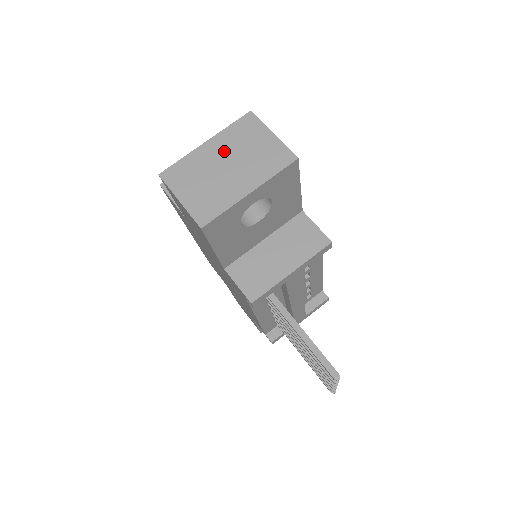
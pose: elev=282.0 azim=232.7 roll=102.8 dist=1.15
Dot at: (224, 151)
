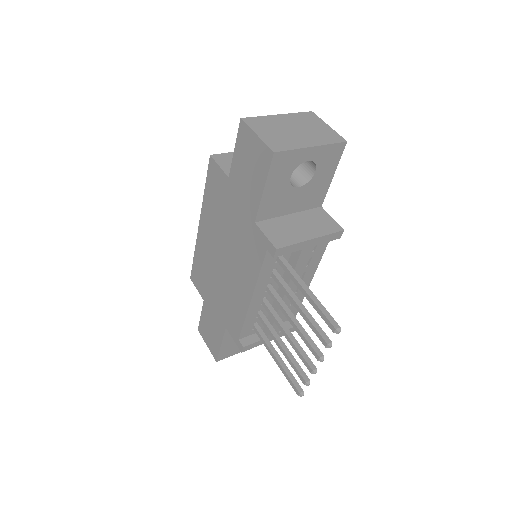
Dot at: (292, 122)
